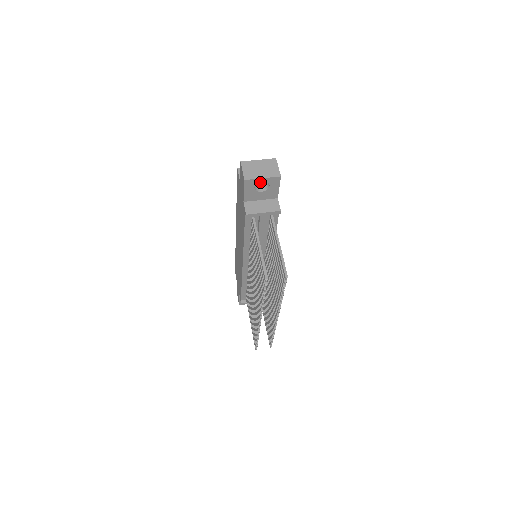
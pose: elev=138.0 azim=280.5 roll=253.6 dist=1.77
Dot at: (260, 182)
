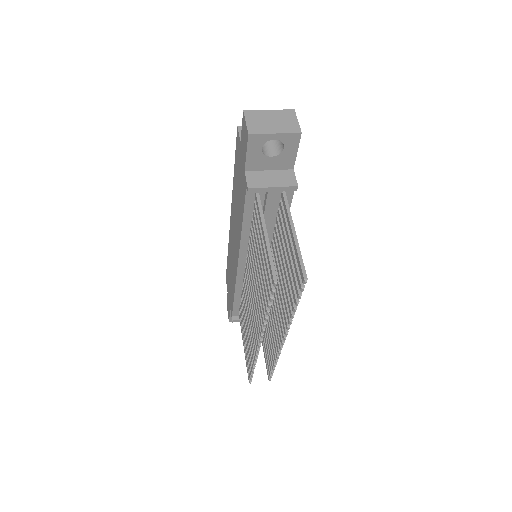
Dot at: (270, 144)
